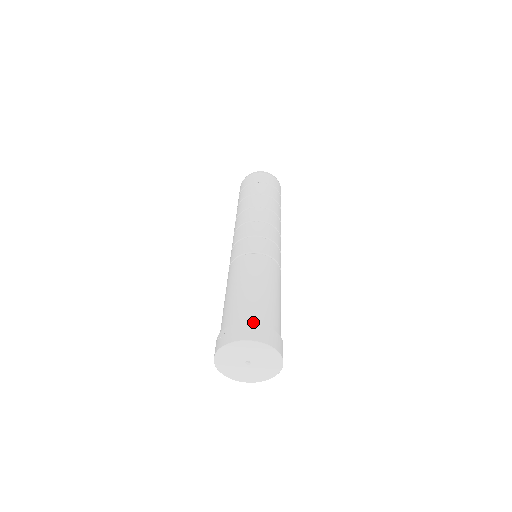
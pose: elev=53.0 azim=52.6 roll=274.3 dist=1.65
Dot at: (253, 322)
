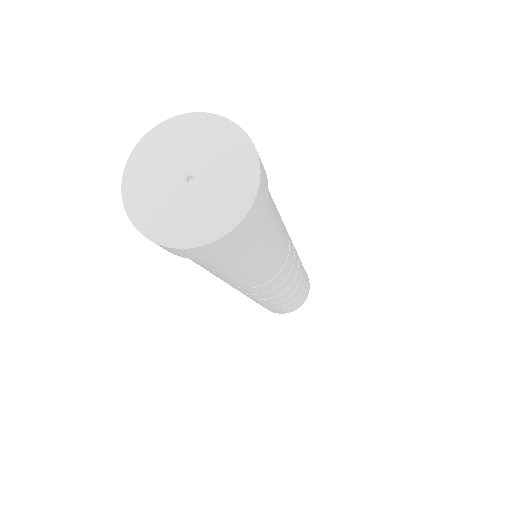
Dot at: occluded
